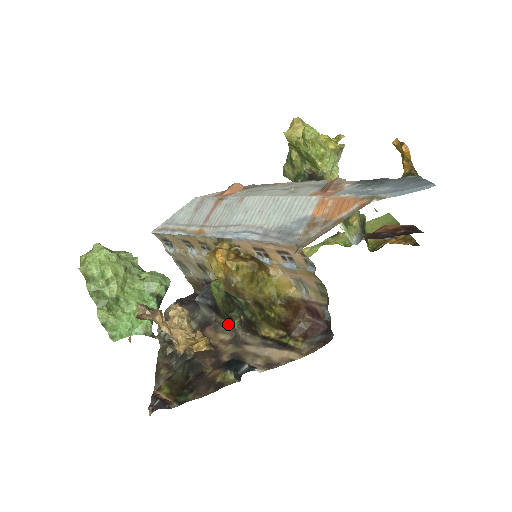
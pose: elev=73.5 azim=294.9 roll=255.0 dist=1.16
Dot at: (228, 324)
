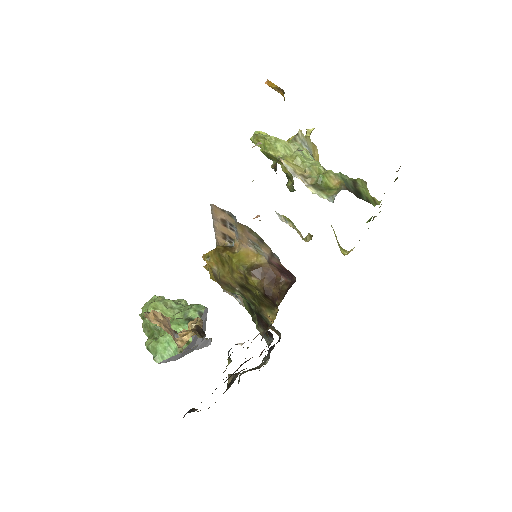
Dot at: occluded
